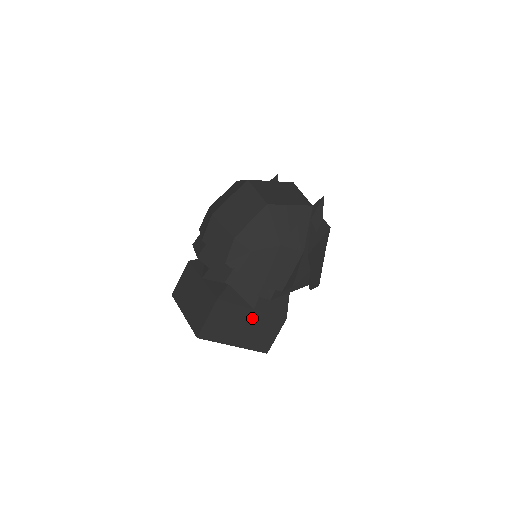
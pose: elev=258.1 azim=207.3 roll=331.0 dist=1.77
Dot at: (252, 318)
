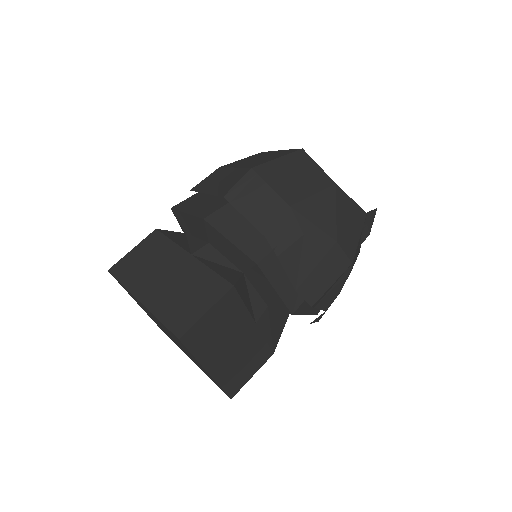
Dot at: (247, 336)
